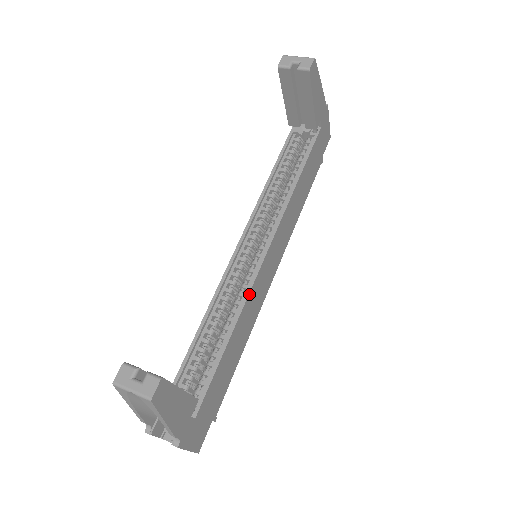
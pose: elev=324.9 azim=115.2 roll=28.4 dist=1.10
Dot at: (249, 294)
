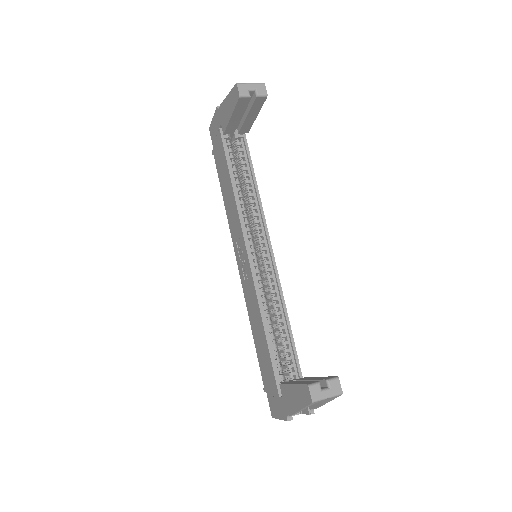
Dot at: (281, 288)
